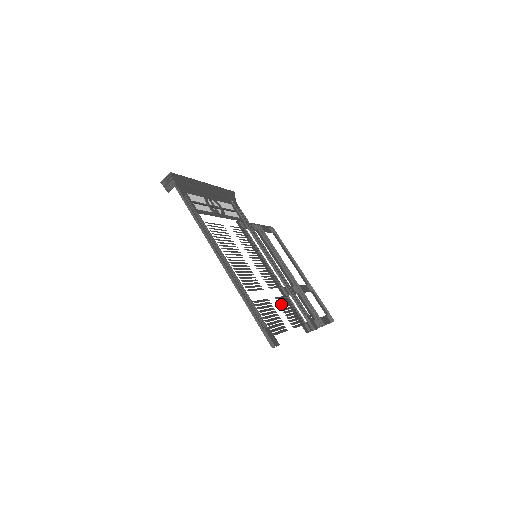
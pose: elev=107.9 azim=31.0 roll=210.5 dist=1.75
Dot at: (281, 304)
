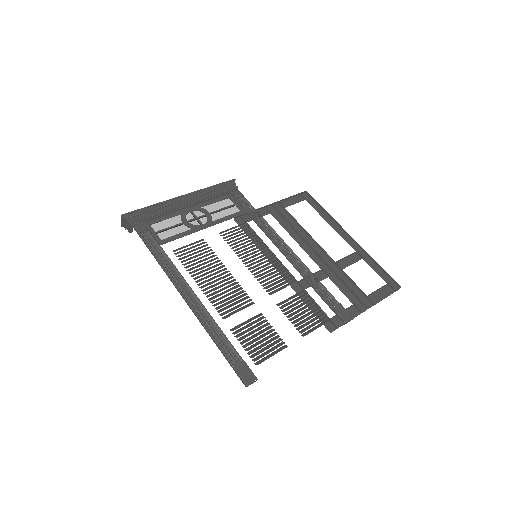
Dot at: (285, 310)
